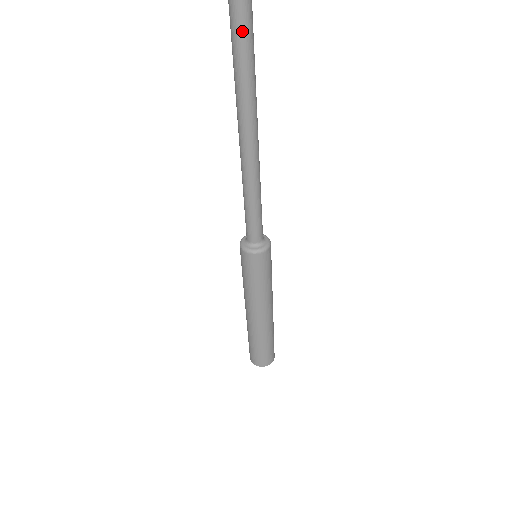
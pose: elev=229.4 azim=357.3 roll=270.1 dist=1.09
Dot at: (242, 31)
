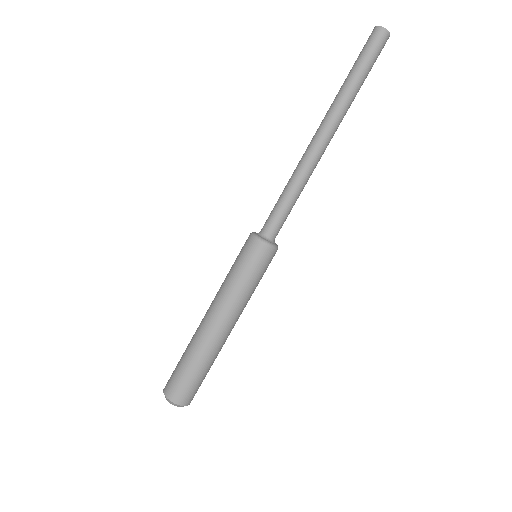
Dot at: (373, 55)
